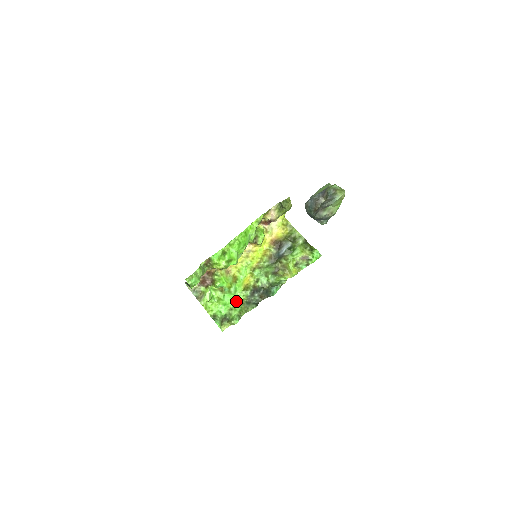
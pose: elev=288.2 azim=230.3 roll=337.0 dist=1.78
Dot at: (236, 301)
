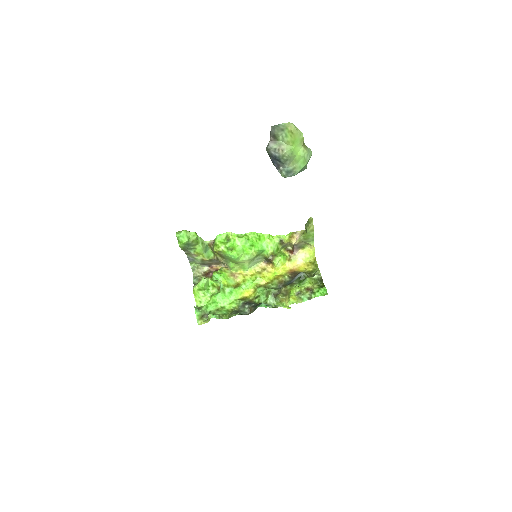
Dot at: (227, 306)
